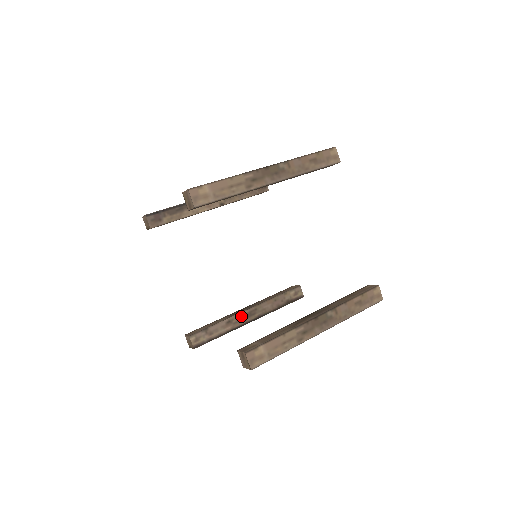
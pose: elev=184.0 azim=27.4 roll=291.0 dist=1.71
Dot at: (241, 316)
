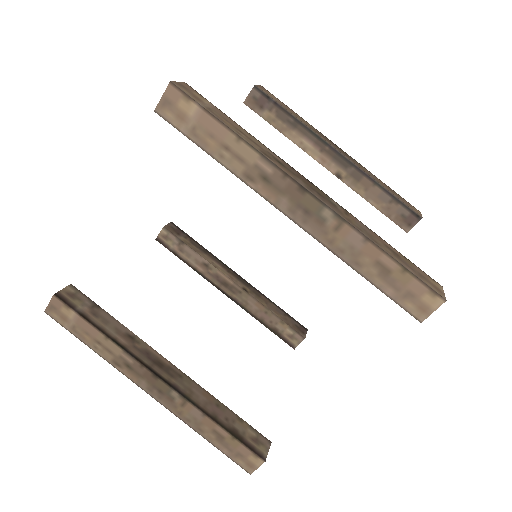
Dot at: (153, 355)
